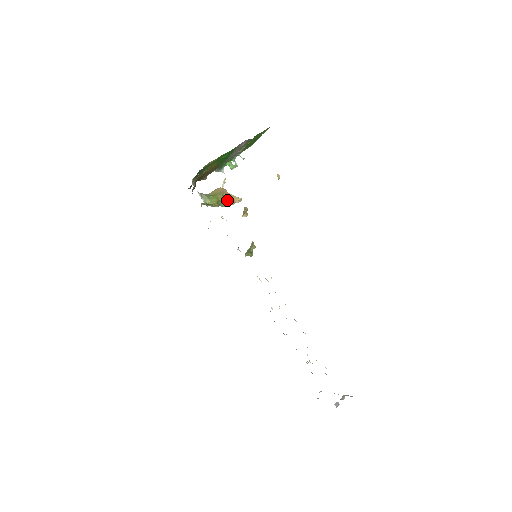
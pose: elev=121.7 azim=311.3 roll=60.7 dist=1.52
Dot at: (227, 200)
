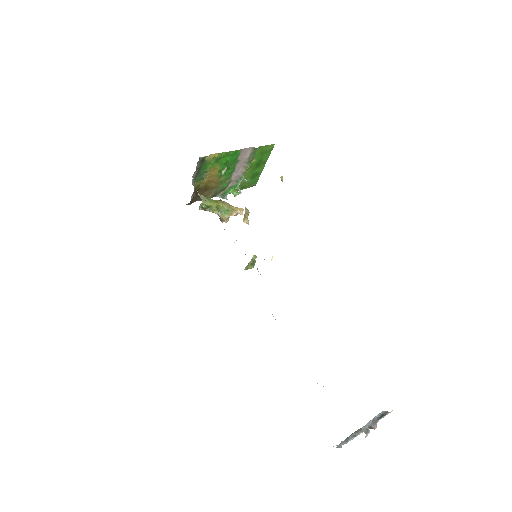
Dot at: (227, 207)
